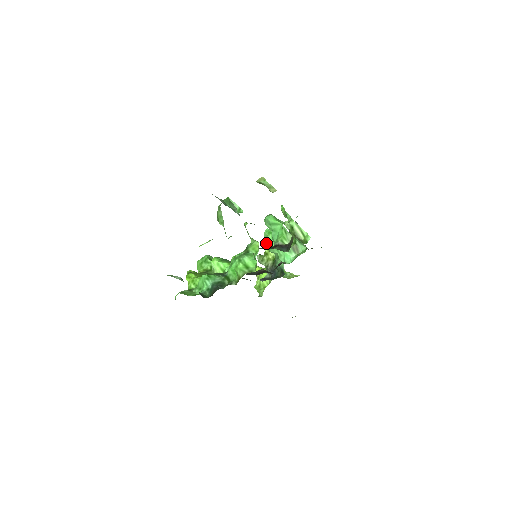
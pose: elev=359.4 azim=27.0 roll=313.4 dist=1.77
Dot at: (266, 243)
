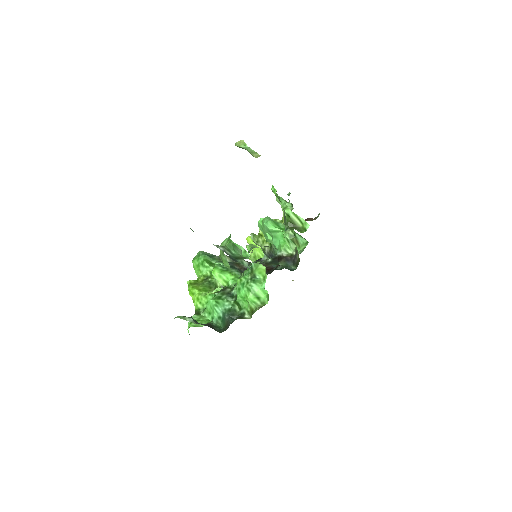
Dot at: occluded
